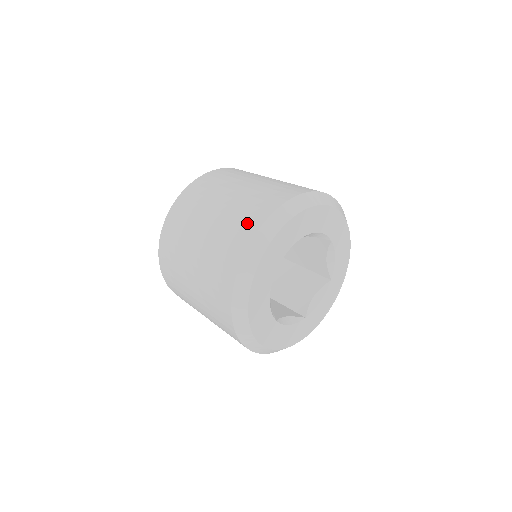
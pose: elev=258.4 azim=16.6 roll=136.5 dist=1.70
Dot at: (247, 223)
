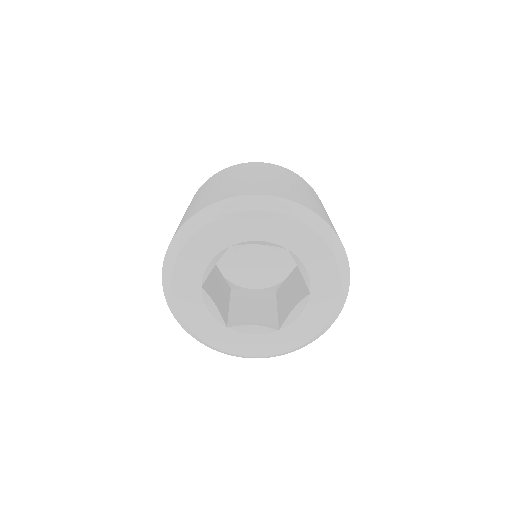
Dot at: occluded
